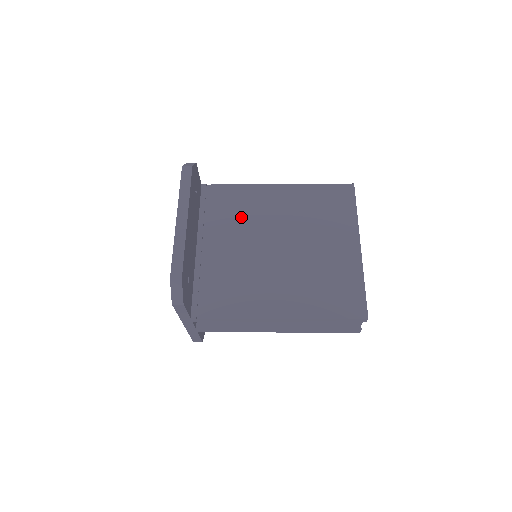
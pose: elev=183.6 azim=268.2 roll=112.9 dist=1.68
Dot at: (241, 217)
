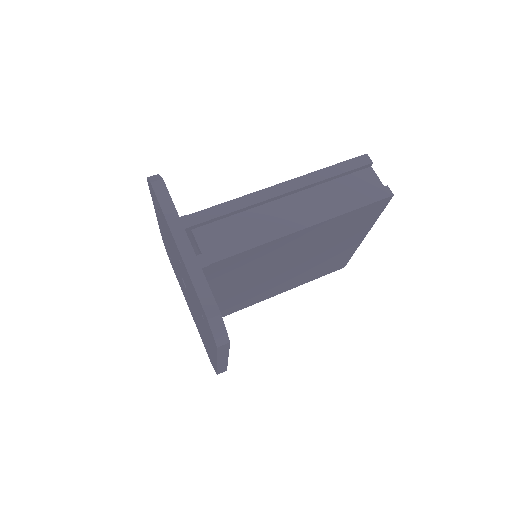
Dot at: (253, 268)
